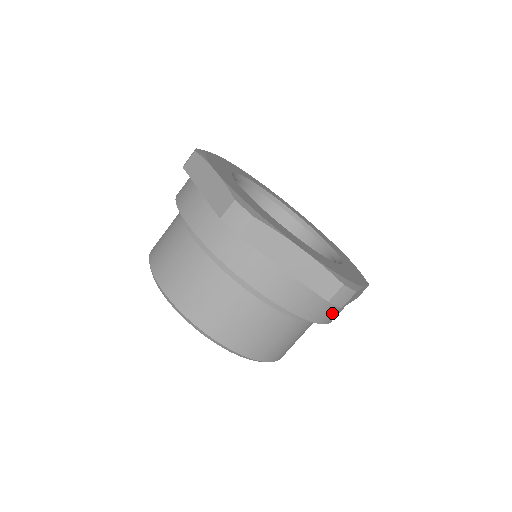
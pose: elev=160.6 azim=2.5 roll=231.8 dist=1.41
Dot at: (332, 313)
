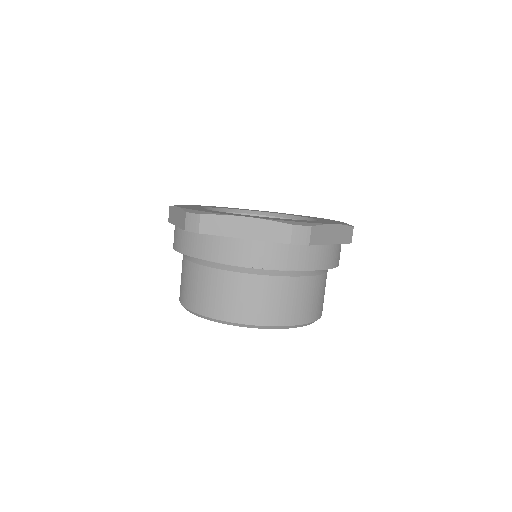
Dot at: (315, 257)
